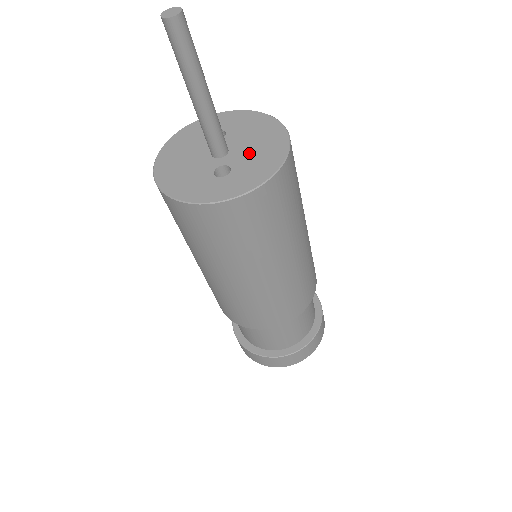
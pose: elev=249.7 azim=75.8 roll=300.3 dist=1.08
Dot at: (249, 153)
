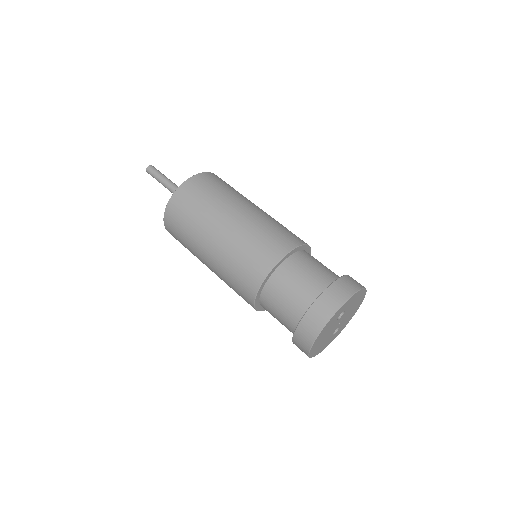
Dot at: occluded
